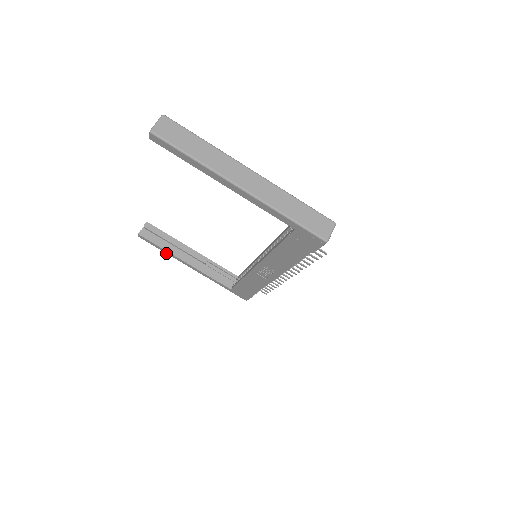
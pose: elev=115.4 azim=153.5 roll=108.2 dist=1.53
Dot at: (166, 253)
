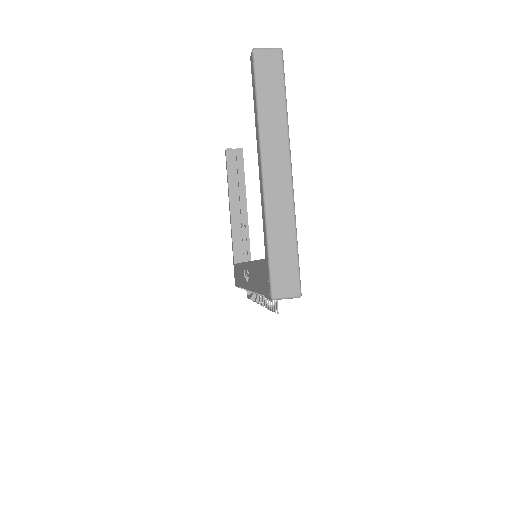
Dot at: occluded
